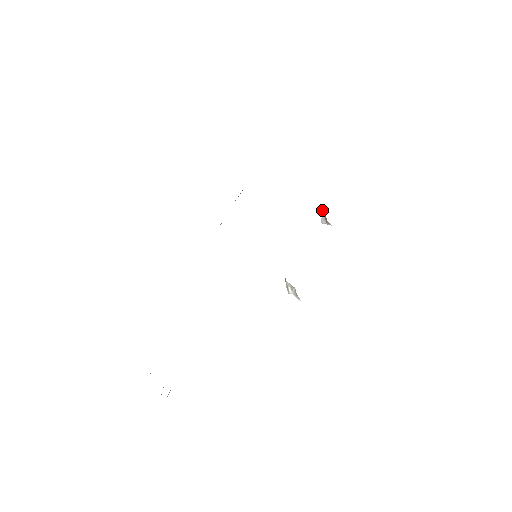
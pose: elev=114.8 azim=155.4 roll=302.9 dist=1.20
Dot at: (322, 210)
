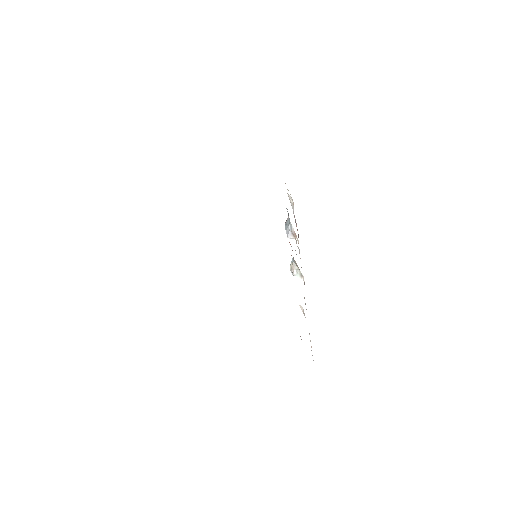
Dot at: (290, 229)
